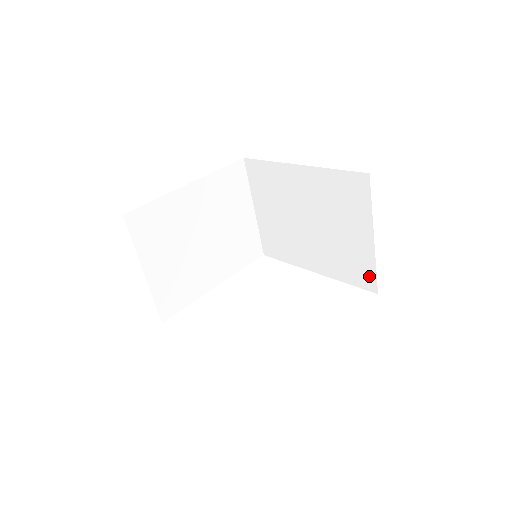
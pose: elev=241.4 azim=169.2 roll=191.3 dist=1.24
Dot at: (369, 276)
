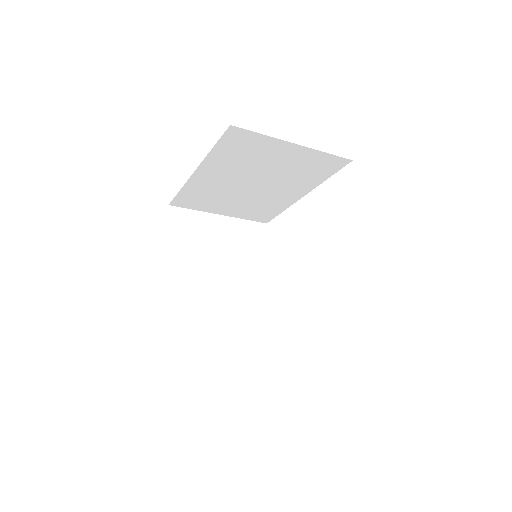
Dot at: (331, 161)
